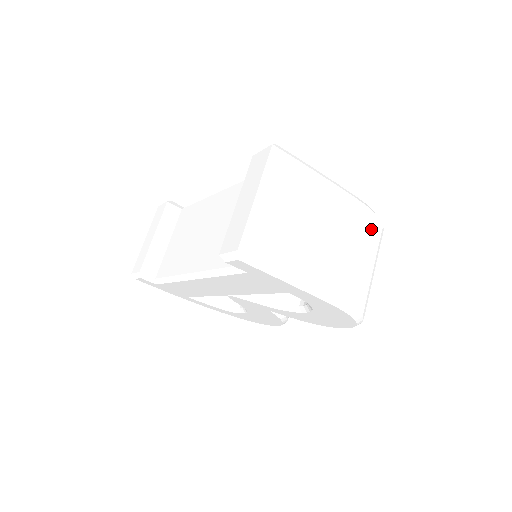
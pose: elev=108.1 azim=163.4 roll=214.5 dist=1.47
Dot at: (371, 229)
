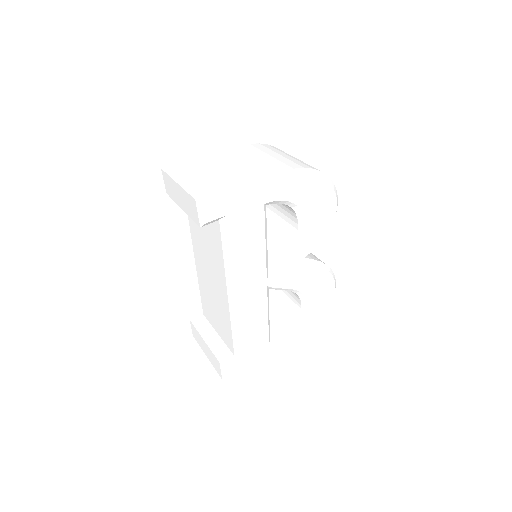
Dot at: (265, 148)
